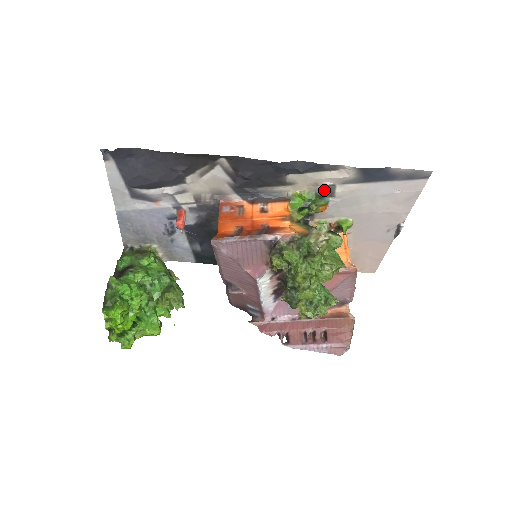
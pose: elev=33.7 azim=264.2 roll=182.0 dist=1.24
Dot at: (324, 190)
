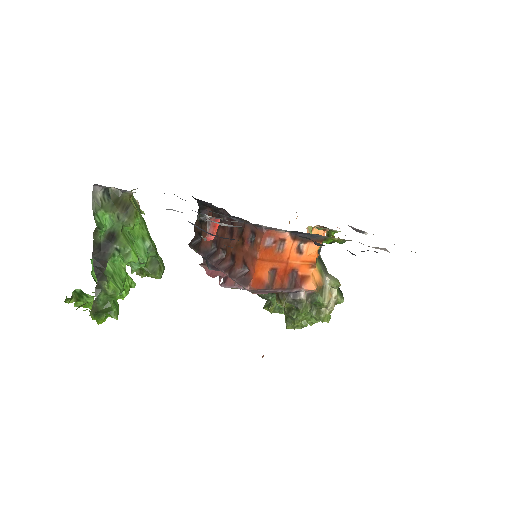
Dot at: occluded
